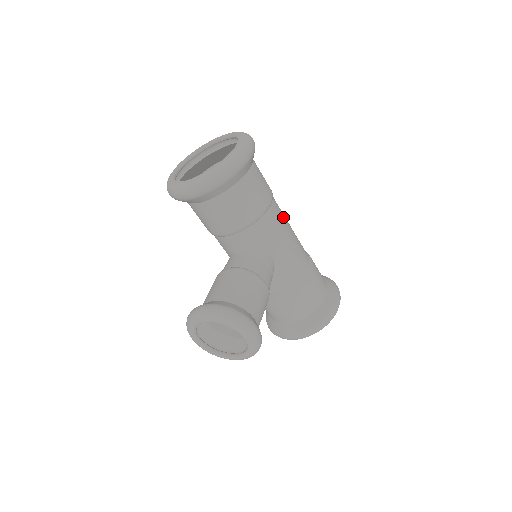
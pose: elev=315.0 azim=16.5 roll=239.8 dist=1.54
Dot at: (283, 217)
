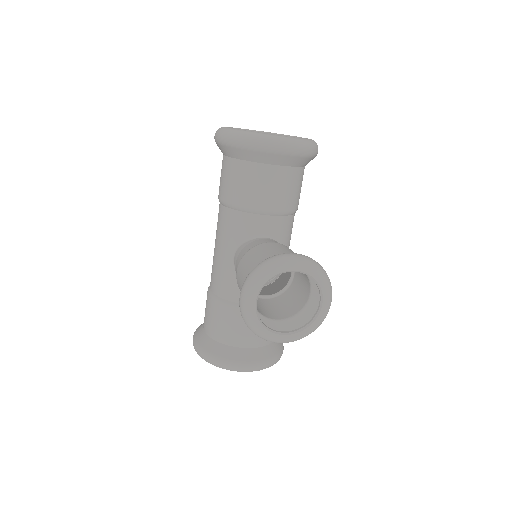
Dot at: occluded
